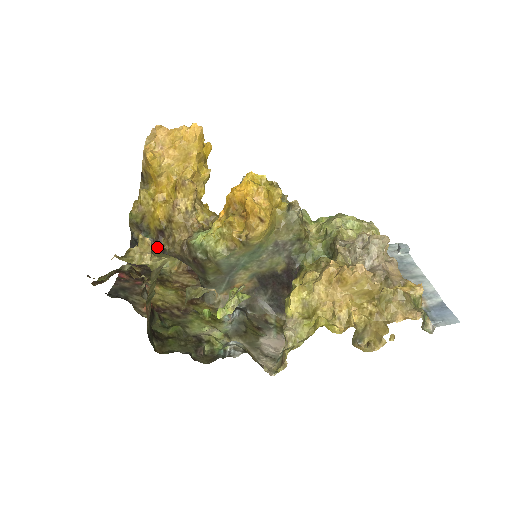
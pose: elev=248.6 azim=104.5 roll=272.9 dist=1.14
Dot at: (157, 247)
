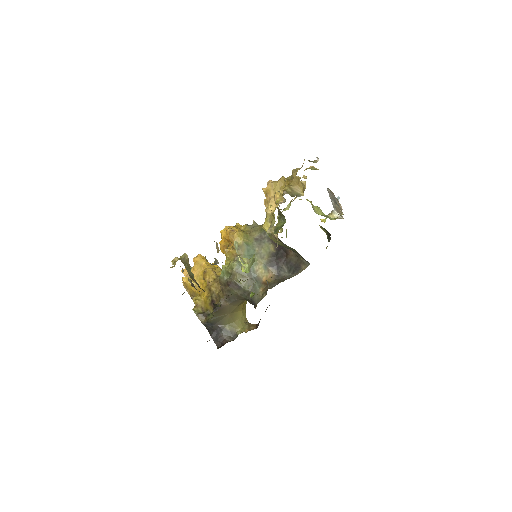
Dot at: (215, 308)
